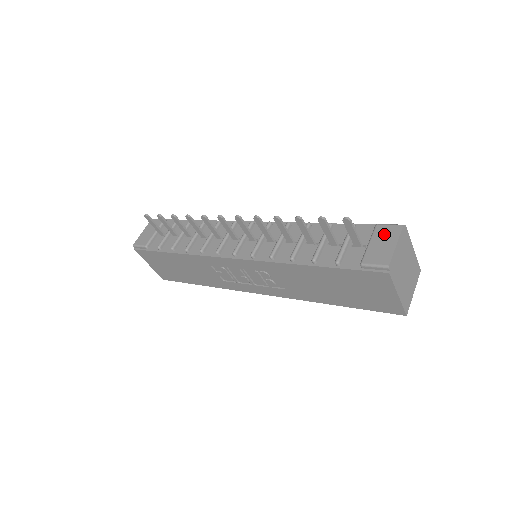
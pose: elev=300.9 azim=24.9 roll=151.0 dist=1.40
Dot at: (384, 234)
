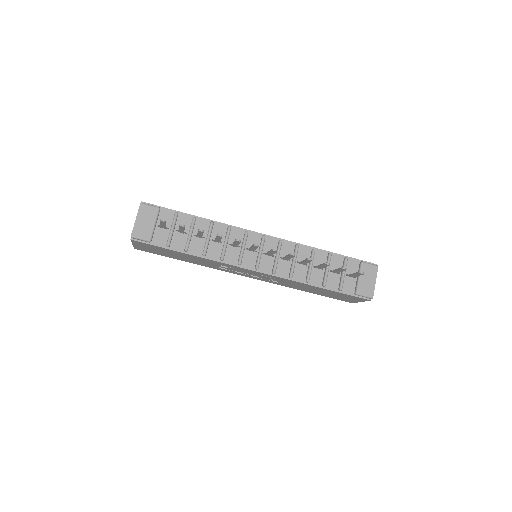
Dot at: (368, 272)
